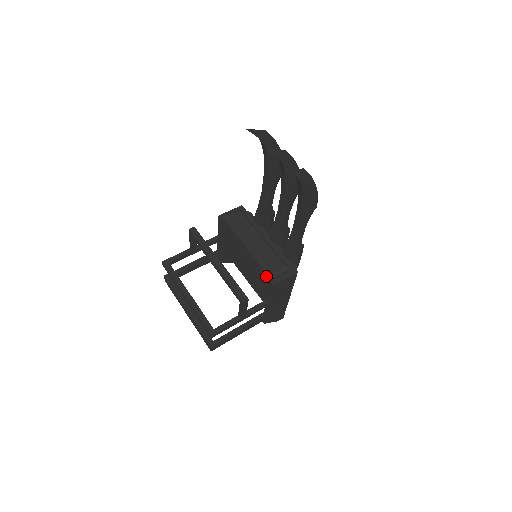
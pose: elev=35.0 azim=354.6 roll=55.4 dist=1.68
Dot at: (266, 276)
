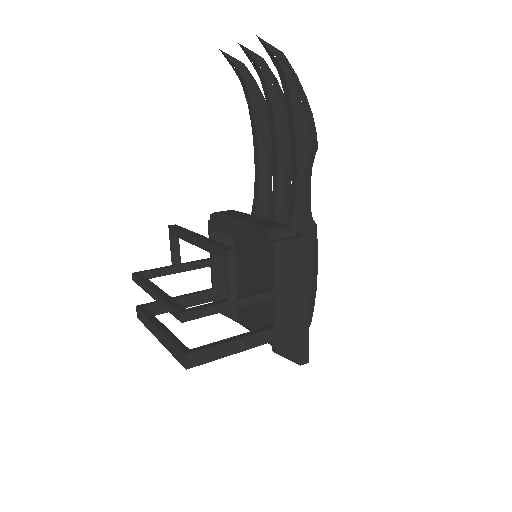
Dot at: (263, 239)
